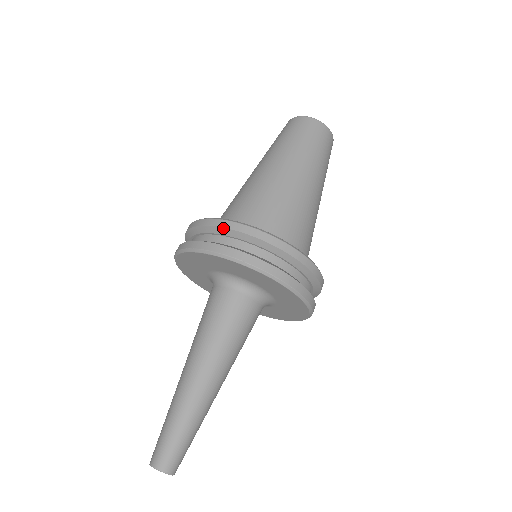
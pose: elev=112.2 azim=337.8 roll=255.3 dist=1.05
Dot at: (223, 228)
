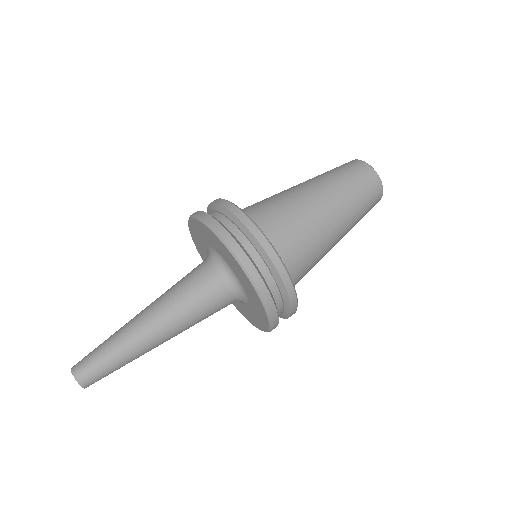
Dot at: (275, 267)
